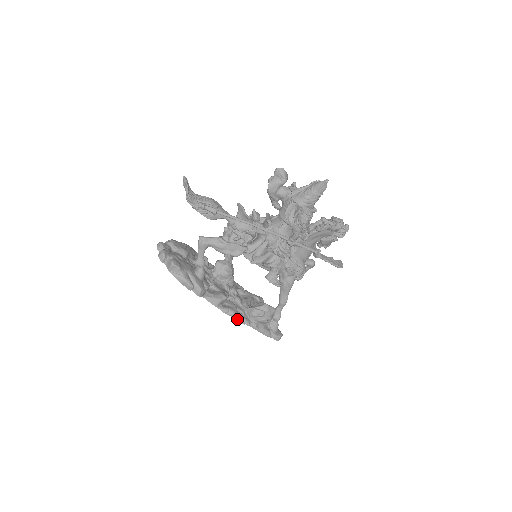
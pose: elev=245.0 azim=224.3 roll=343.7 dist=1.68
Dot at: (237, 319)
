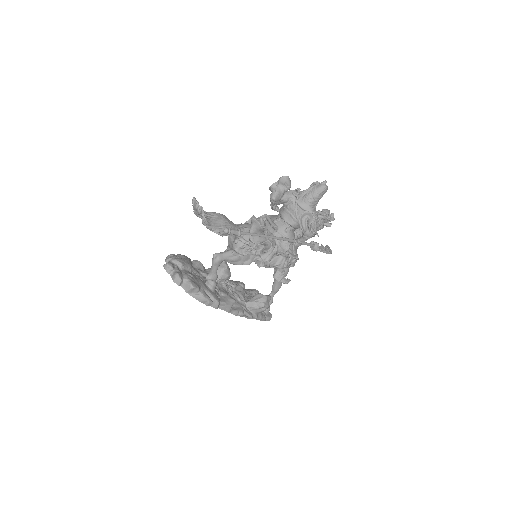
Dot at: (243, 316)
